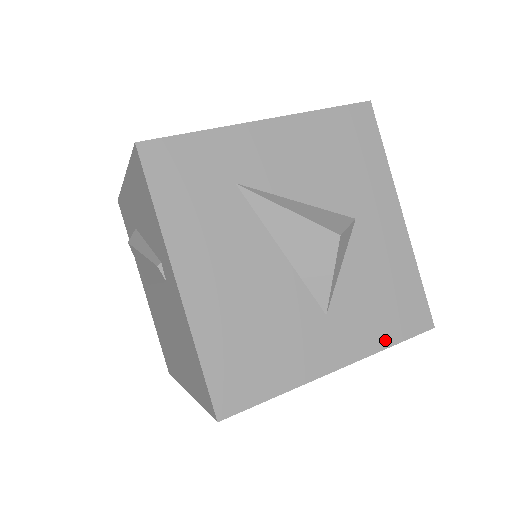
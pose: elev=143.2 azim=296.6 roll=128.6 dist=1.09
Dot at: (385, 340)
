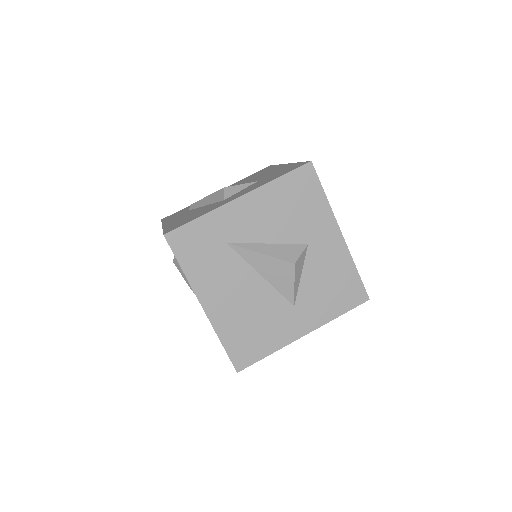
Dot at: (335, 313)
